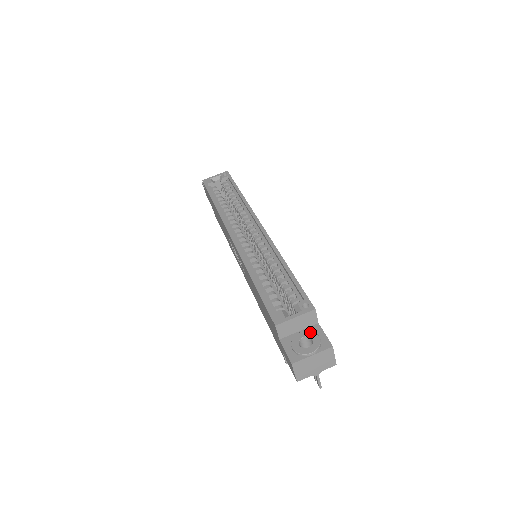
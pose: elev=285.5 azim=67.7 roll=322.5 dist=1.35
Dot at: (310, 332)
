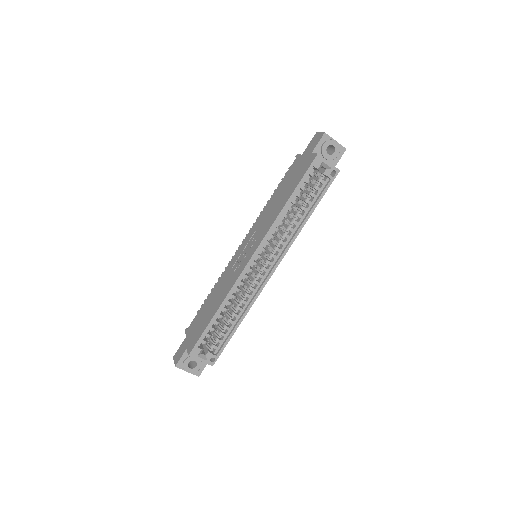
Dot at: (201, 362)
